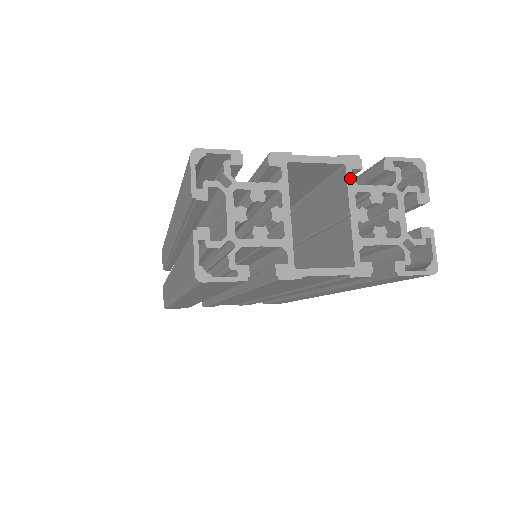
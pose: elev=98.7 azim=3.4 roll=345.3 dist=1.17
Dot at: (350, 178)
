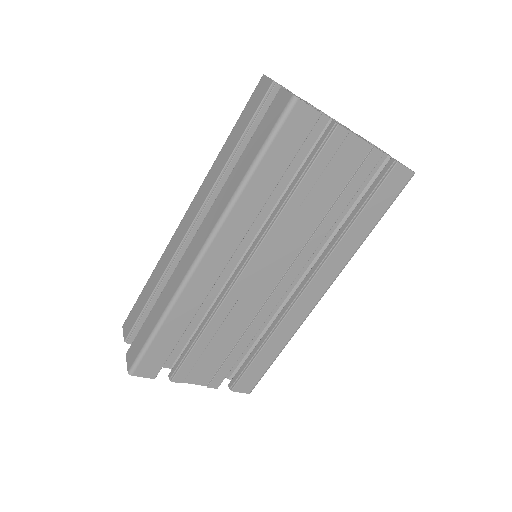
Dot at: (346, 127)
